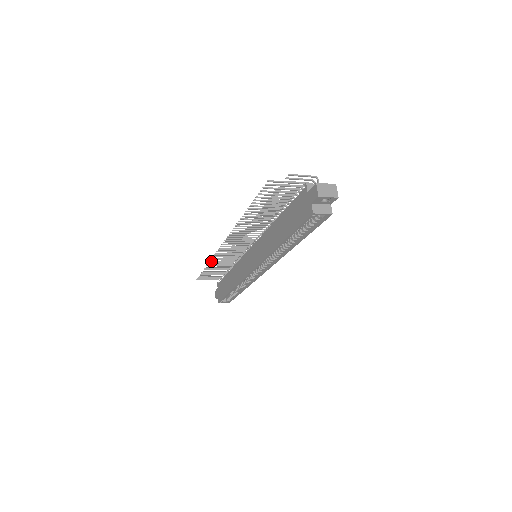
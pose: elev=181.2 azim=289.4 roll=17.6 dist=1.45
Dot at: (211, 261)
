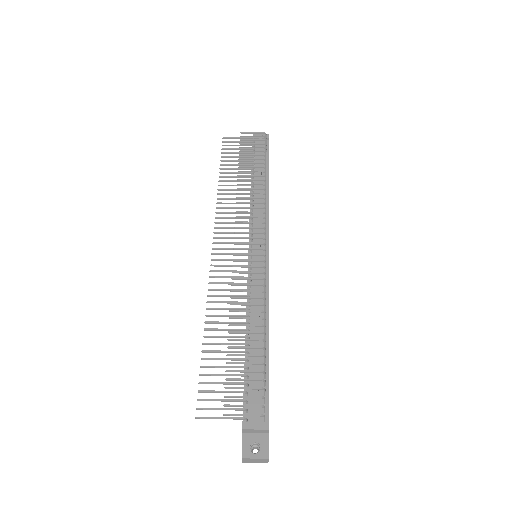
Dot at: occluded
